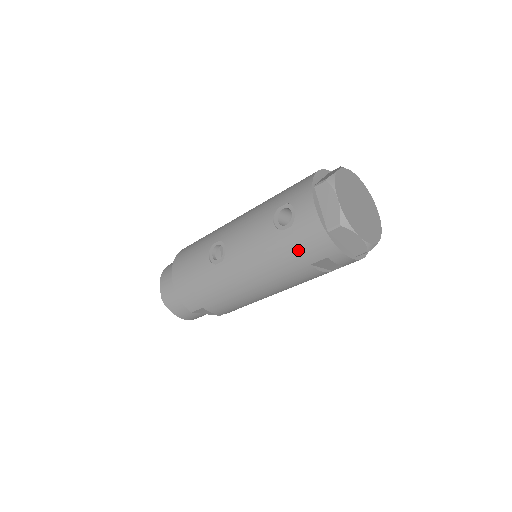
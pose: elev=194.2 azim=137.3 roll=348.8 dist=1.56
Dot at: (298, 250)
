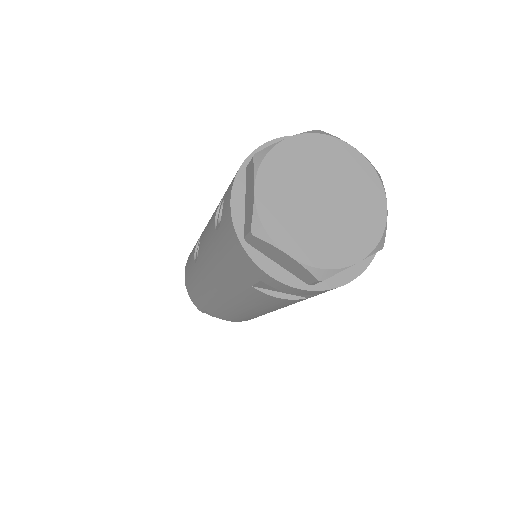
Dot at: (230, 262)
